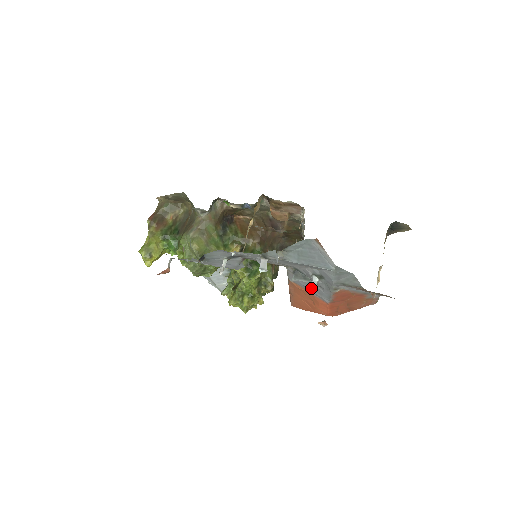
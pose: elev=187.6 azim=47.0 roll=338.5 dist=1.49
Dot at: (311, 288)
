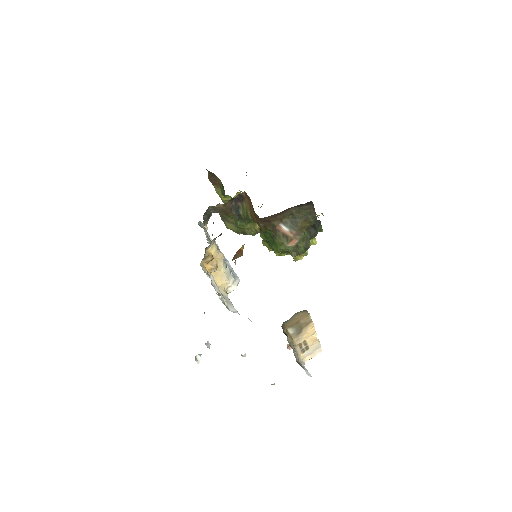
Dot at: occluded
